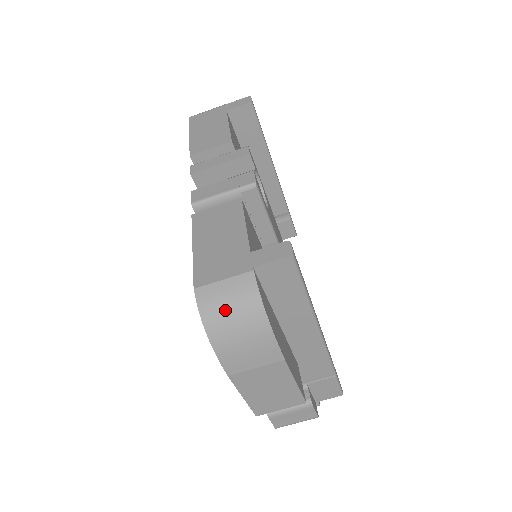
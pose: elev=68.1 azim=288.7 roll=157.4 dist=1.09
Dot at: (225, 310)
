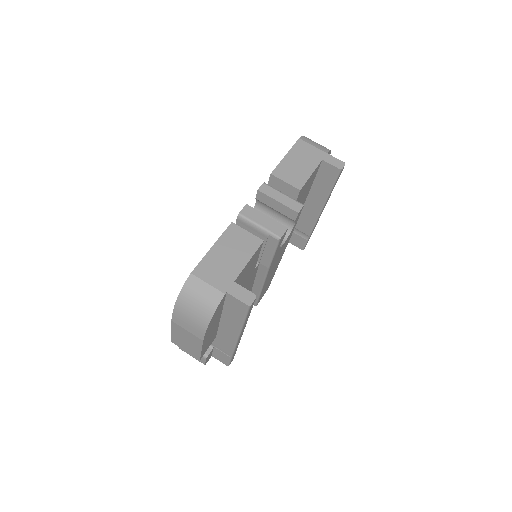
Dot at: (195, 298)
